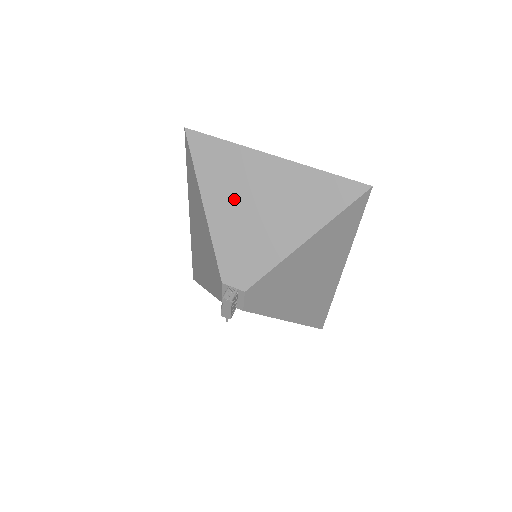
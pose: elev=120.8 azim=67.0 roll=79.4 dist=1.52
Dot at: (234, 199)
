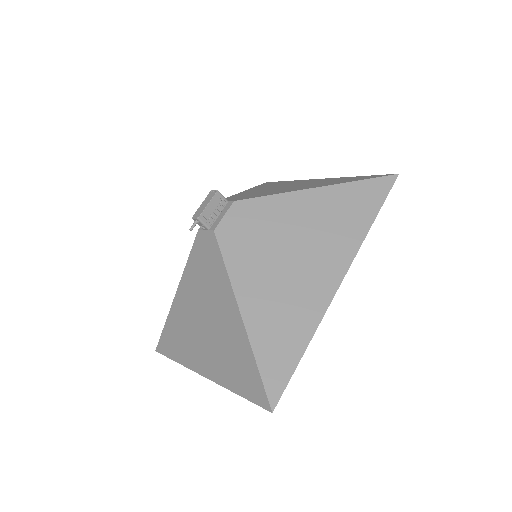
Dot at: occluded
